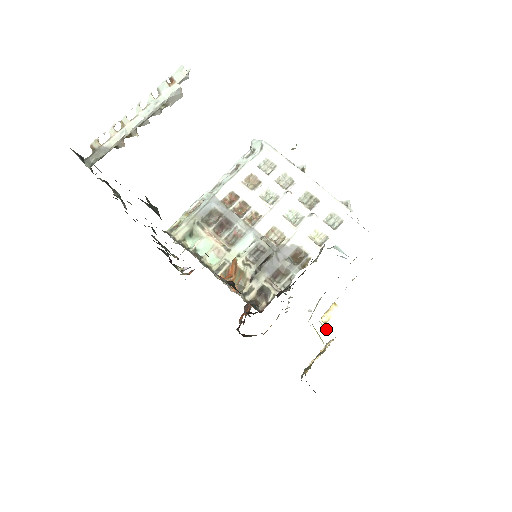
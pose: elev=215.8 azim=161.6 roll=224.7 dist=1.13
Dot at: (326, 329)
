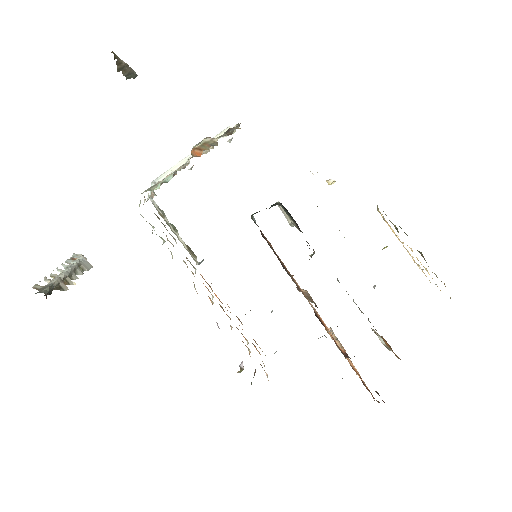
Dot at: occluded
